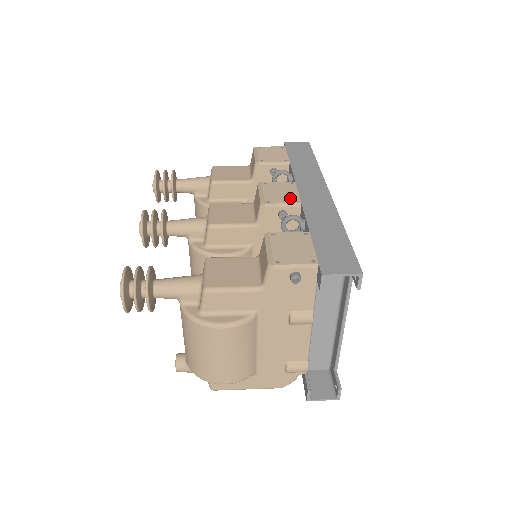
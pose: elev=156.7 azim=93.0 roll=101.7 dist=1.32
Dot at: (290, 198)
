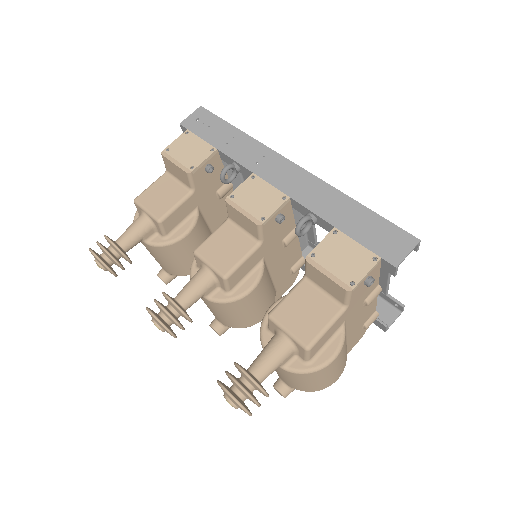
Dot at: (274, 199)
